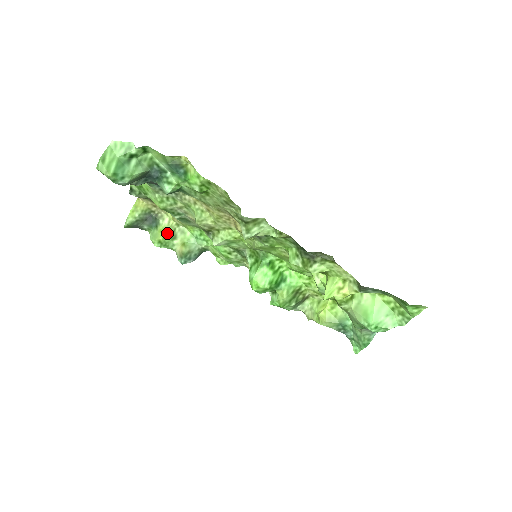
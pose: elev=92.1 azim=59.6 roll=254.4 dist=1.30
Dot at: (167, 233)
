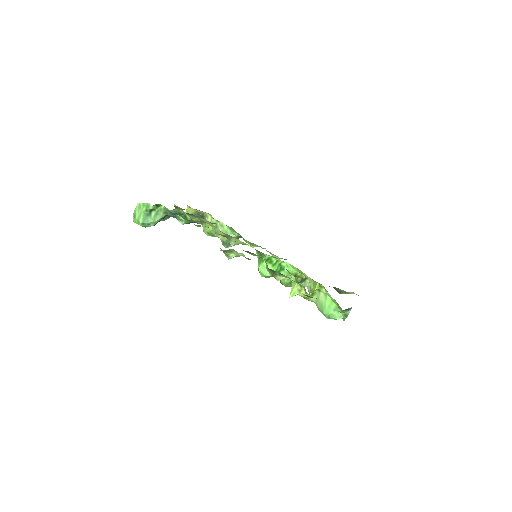
Dot at: (211, 228)
